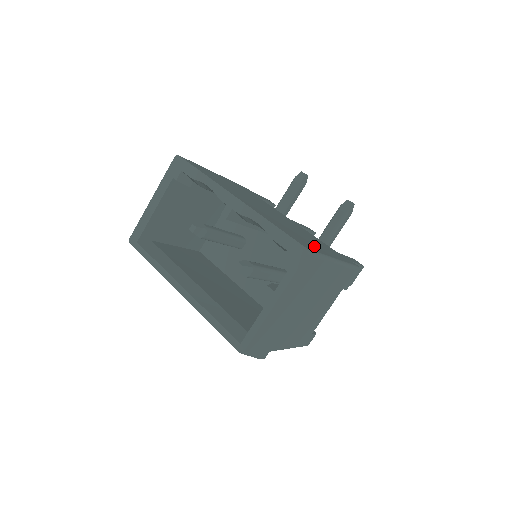
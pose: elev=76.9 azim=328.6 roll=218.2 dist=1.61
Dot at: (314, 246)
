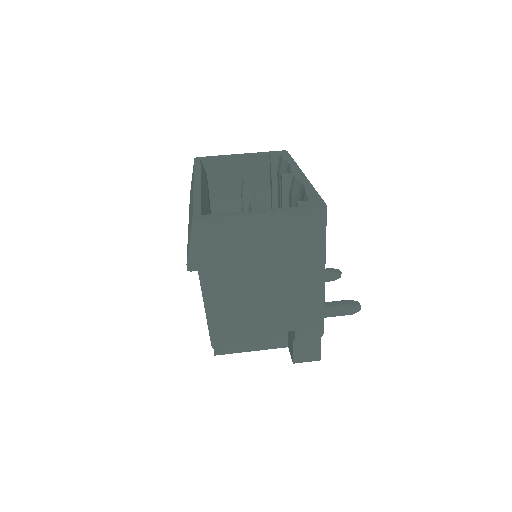
Dot at: occluded
